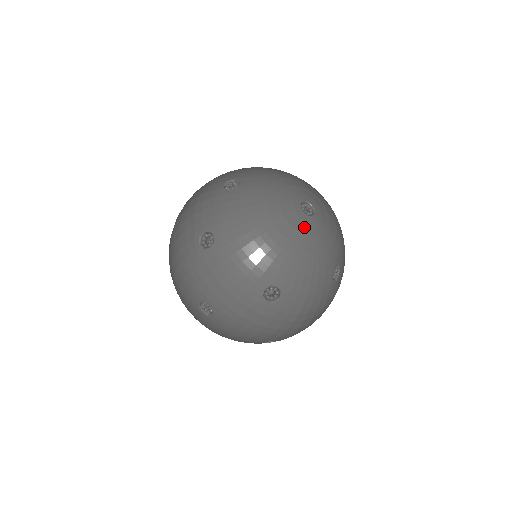
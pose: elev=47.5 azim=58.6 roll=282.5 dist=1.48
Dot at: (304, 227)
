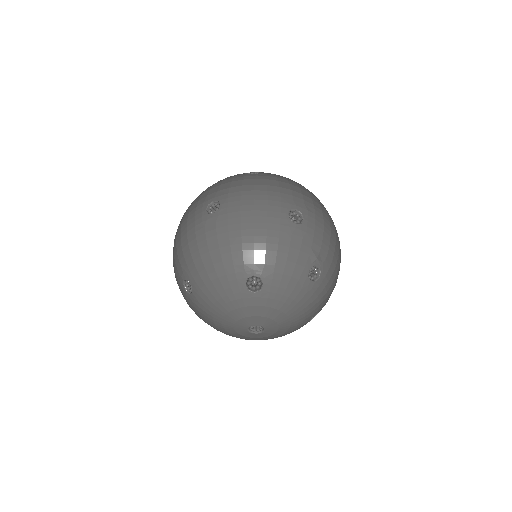
Dot at: occluded
